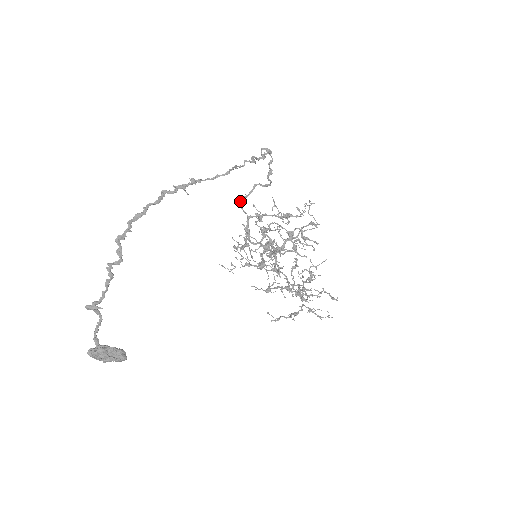
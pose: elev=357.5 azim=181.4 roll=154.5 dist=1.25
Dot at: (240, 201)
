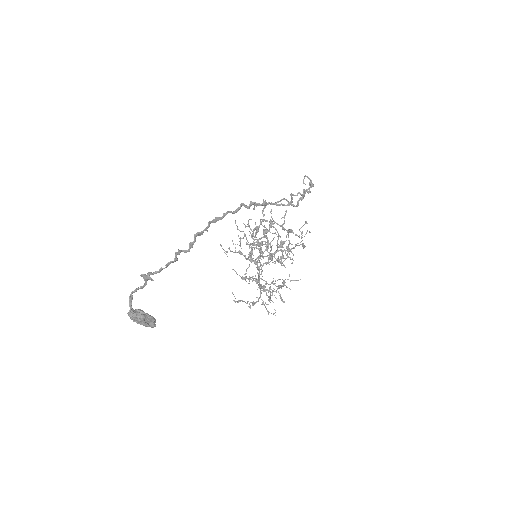
Dot at: (265, 205)
